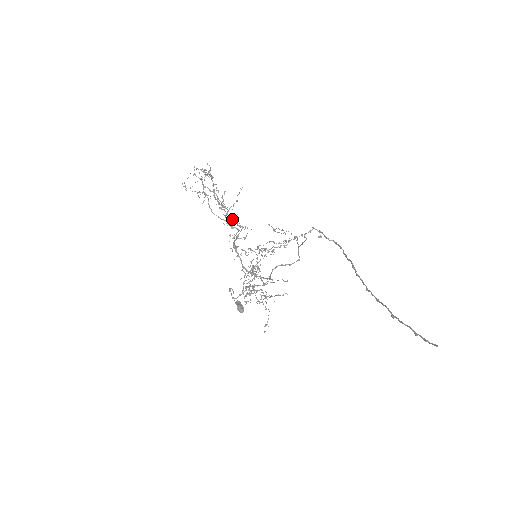
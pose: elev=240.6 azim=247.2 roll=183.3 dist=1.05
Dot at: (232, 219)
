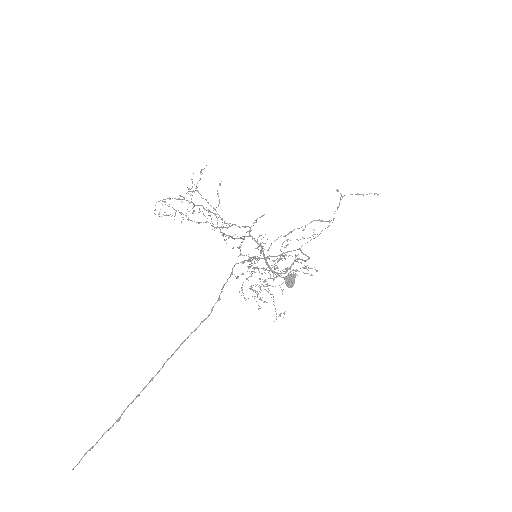
Dot at: (221, 227)
